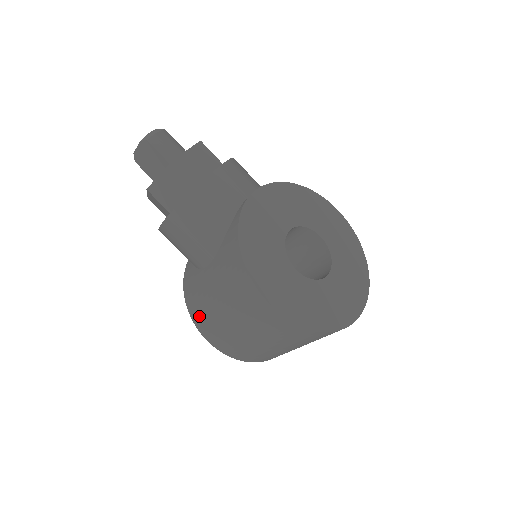
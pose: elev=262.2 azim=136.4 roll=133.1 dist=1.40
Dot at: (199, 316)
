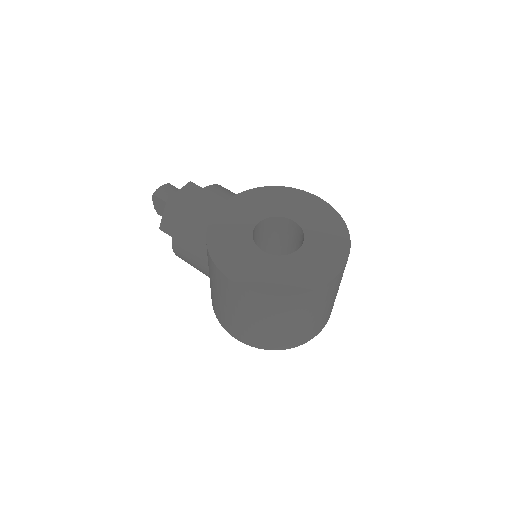
Dot at: (219, 316)
